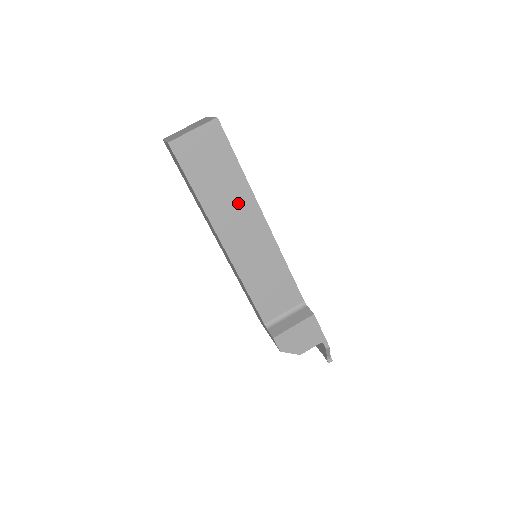
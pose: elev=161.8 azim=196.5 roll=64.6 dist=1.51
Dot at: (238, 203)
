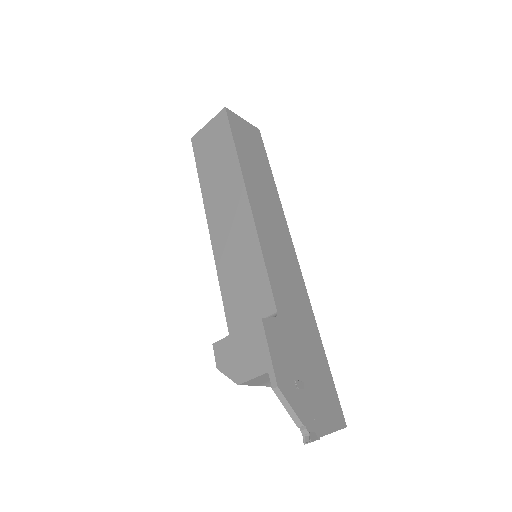
Dot at: (228, 182)
